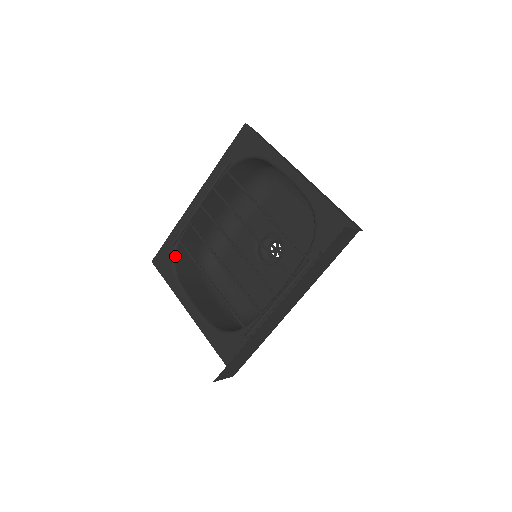
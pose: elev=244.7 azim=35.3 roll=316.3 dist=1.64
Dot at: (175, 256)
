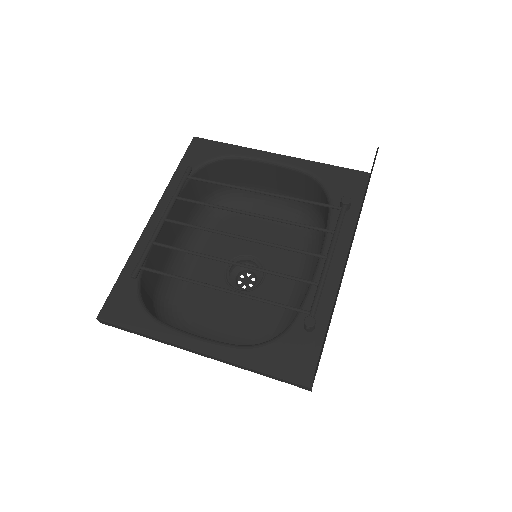
Dot at: (140, 293)
